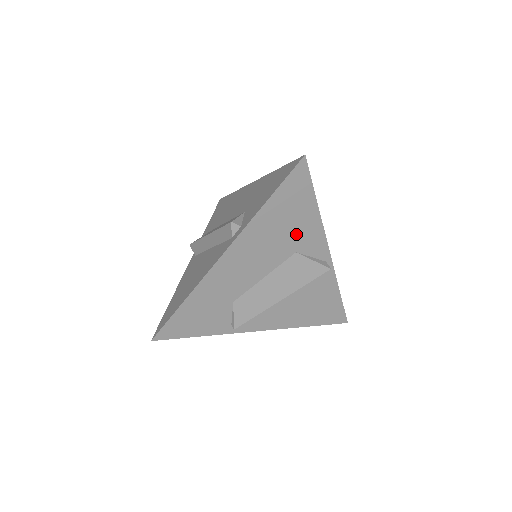
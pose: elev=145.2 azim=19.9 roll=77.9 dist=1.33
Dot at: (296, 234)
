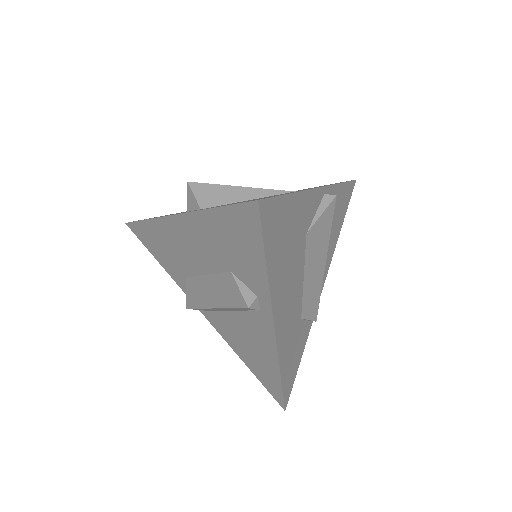
Dot at: (298, 230)
